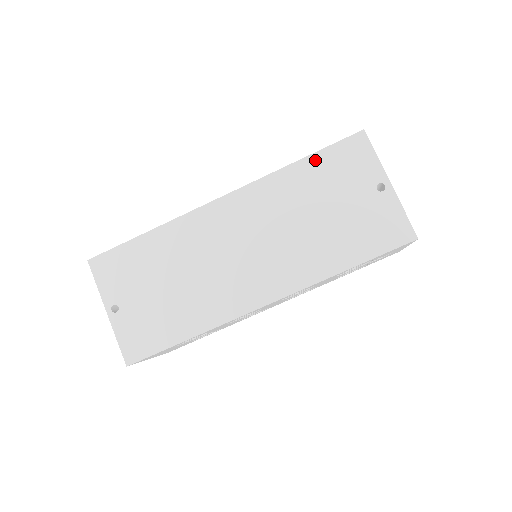
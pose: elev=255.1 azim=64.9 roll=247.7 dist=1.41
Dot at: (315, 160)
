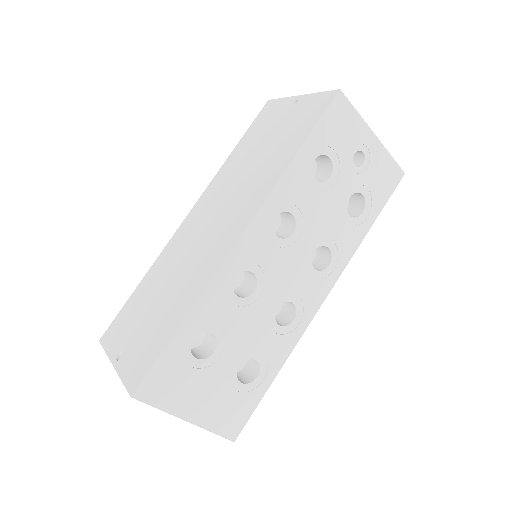
Dot at: (243, 140)
